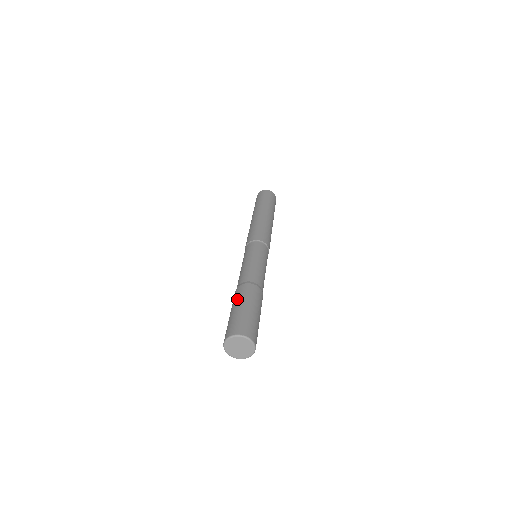
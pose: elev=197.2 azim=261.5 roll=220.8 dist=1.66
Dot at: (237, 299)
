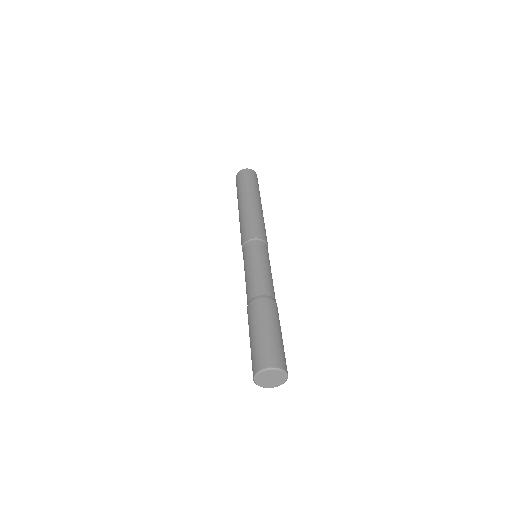
Dot at: (252, 321)
